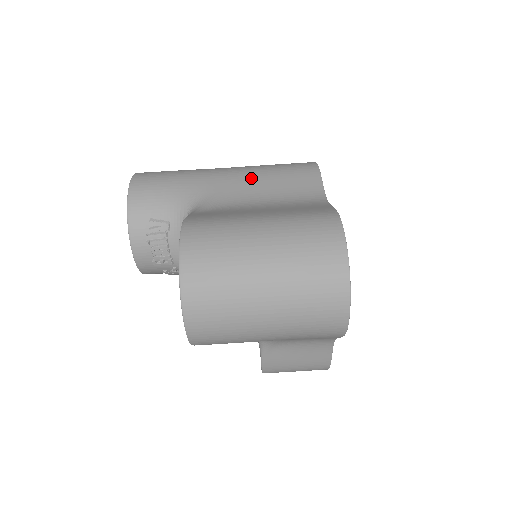
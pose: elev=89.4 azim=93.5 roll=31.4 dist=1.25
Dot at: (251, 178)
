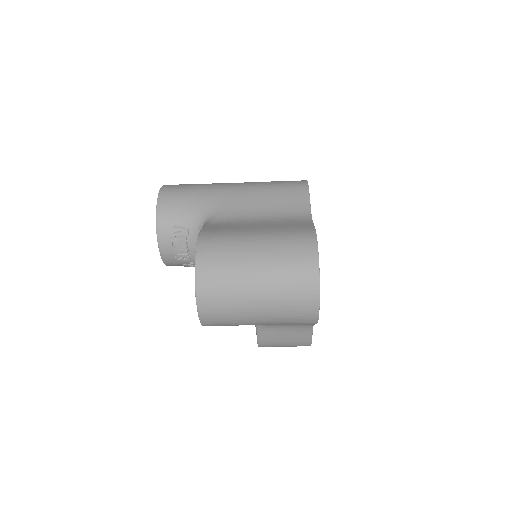
Dot at: (254, 195)
